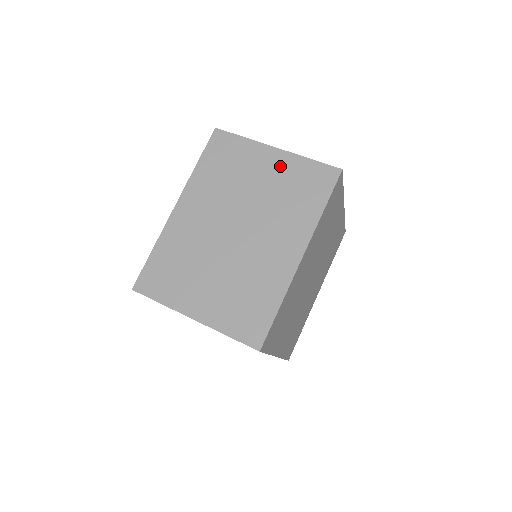
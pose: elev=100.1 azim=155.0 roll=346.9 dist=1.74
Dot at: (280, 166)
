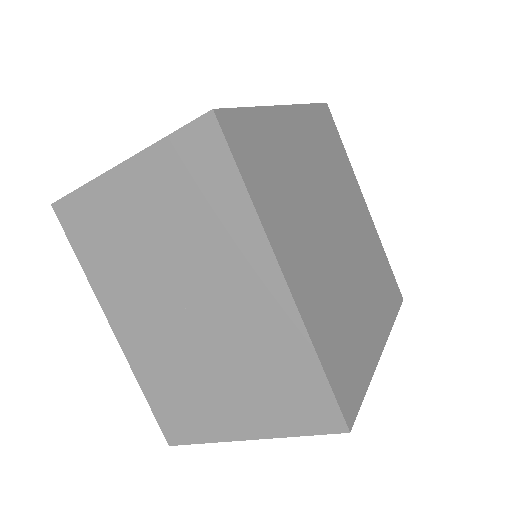
Dot at: (147, 184)
